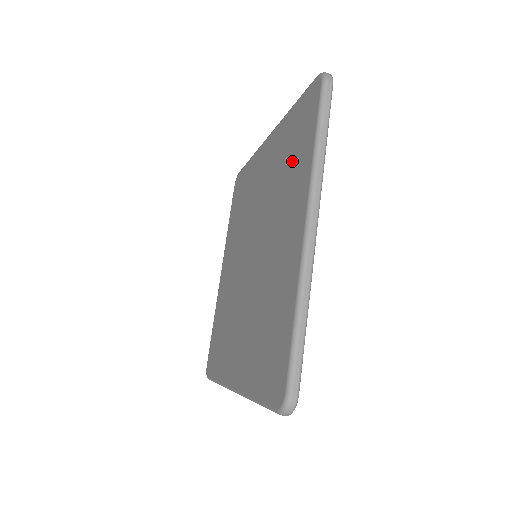
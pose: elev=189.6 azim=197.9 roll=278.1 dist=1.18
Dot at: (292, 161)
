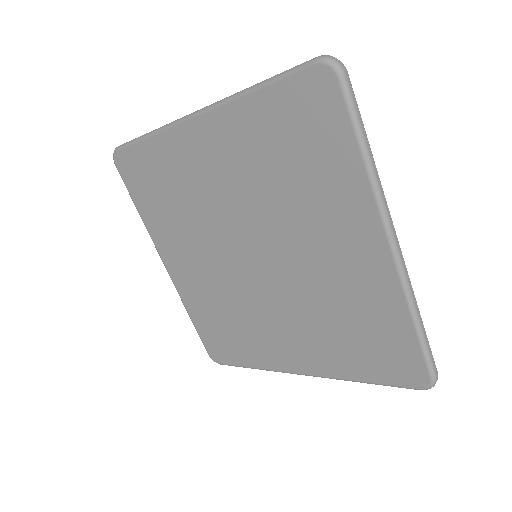
Dot at: (306, 167)
